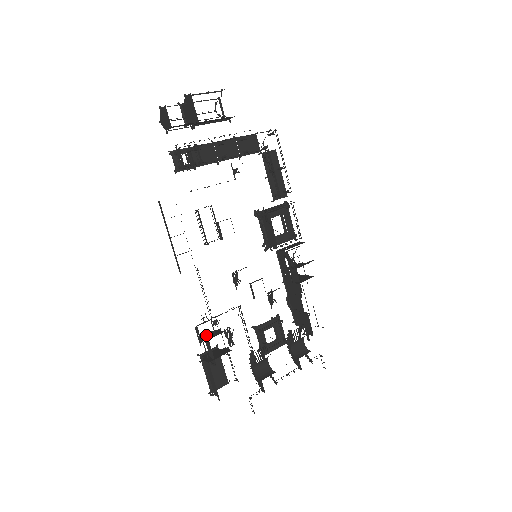
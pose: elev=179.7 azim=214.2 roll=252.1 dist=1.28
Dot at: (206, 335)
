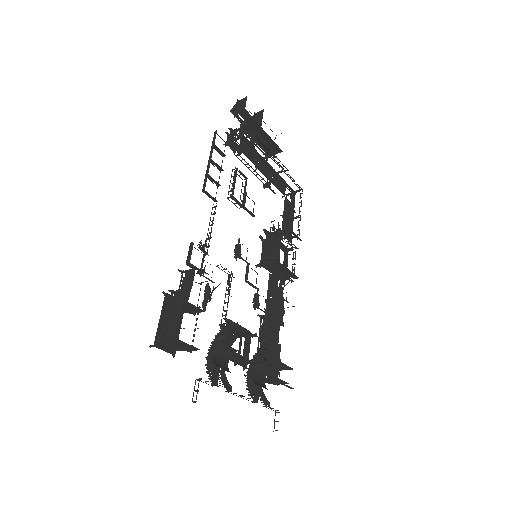
Dot at: (187, 273)
